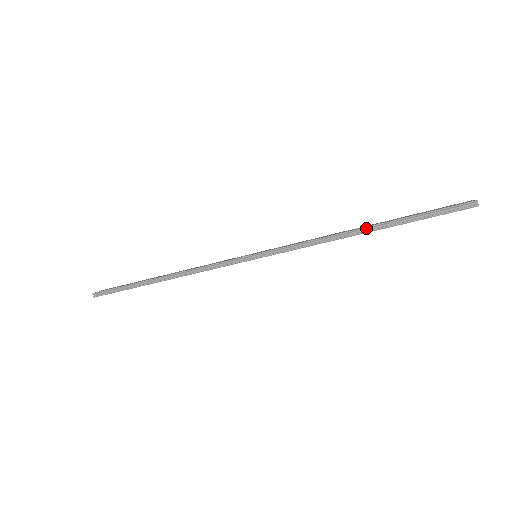
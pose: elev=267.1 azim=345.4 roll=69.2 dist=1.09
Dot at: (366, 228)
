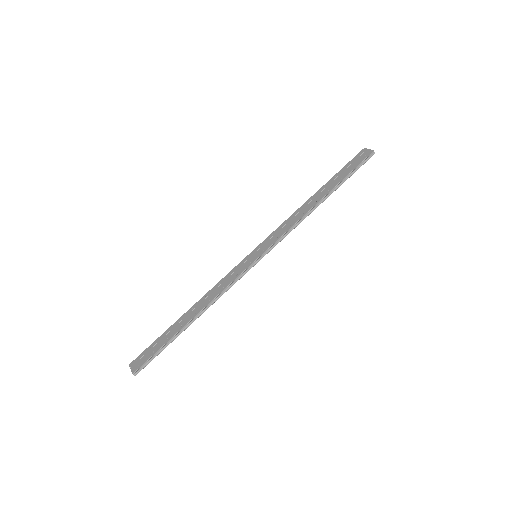
Dot at: (324, 198)
